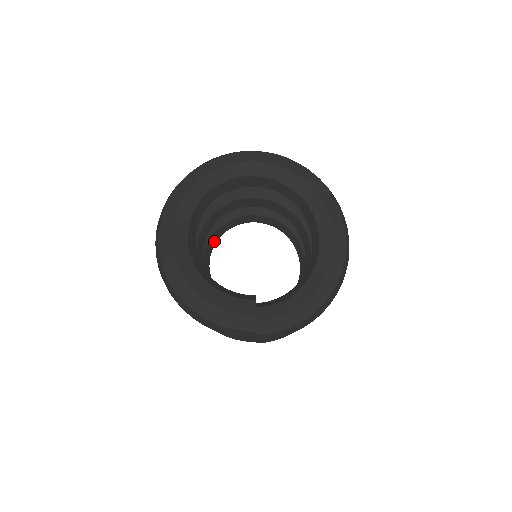
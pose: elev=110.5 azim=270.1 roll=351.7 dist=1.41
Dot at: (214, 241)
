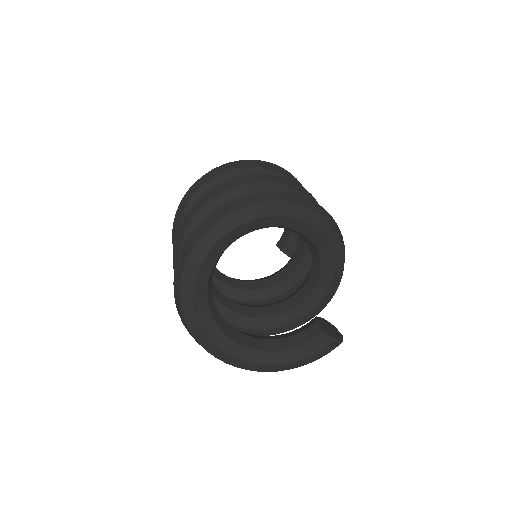
Dot at: occluded
